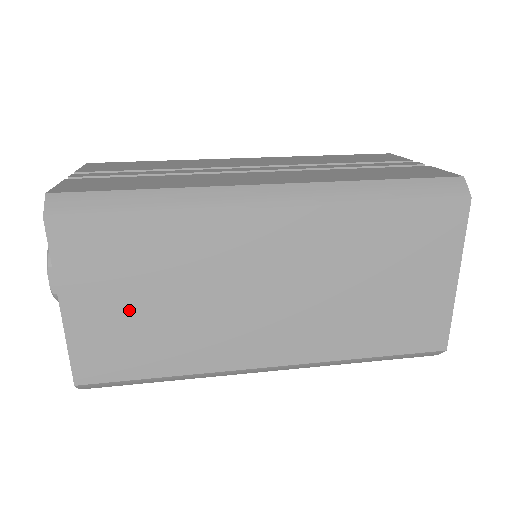
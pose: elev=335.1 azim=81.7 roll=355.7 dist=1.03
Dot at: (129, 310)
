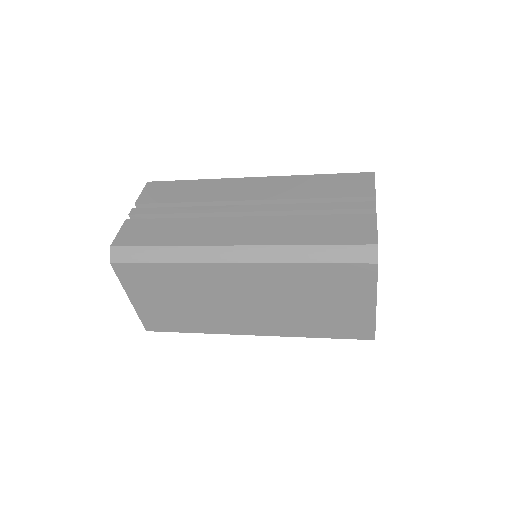
Dot at: (165, 303)
